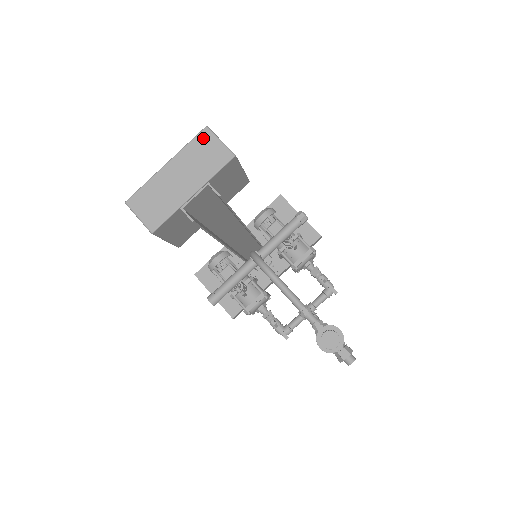
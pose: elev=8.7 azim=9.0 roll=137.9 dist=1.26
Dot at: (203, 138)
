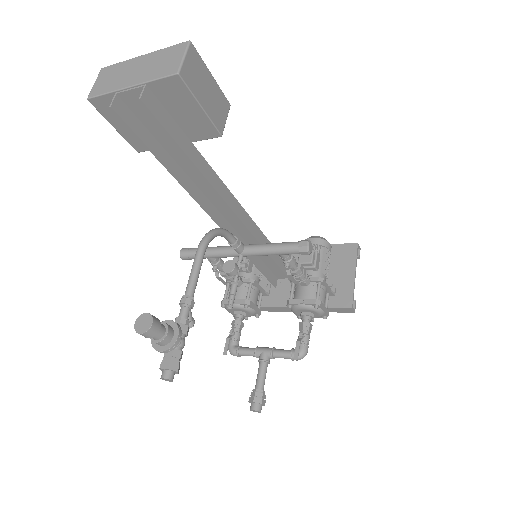
Dot at: (178, 48)
